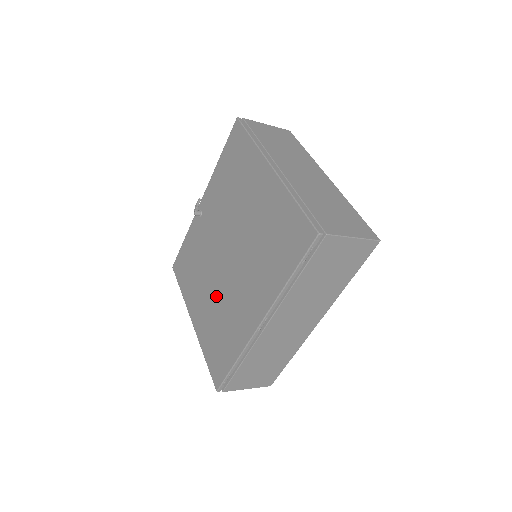
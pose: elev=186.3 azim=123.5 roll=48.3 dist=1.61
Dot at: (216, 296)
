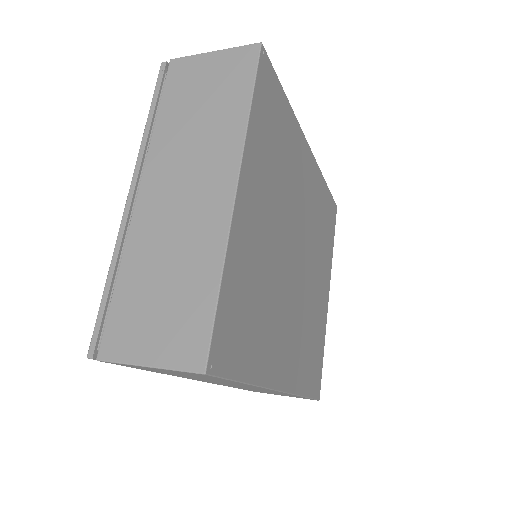
Dot at: occluded
